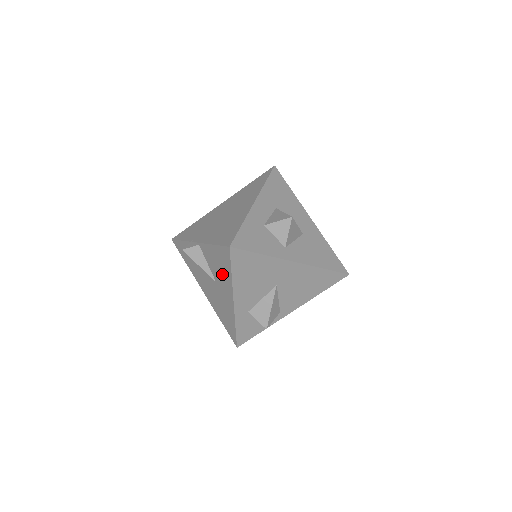
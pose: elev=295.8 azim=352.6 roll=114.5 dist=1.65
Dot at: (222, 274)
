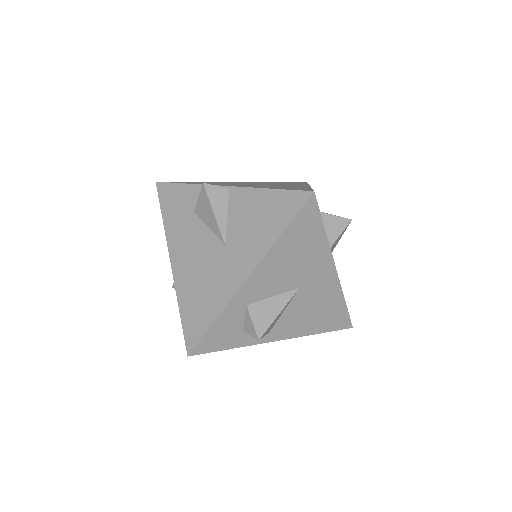
Dot at: (255, 232)
